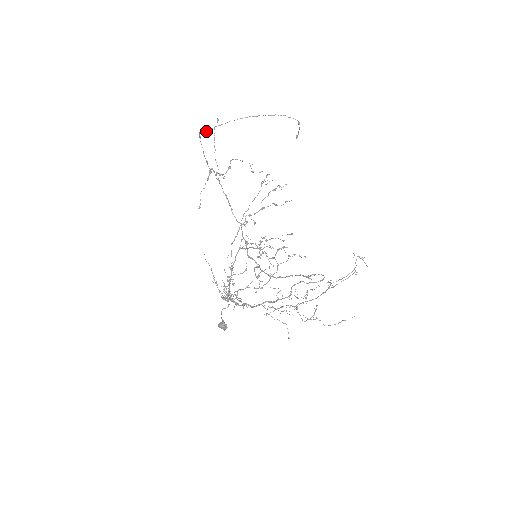
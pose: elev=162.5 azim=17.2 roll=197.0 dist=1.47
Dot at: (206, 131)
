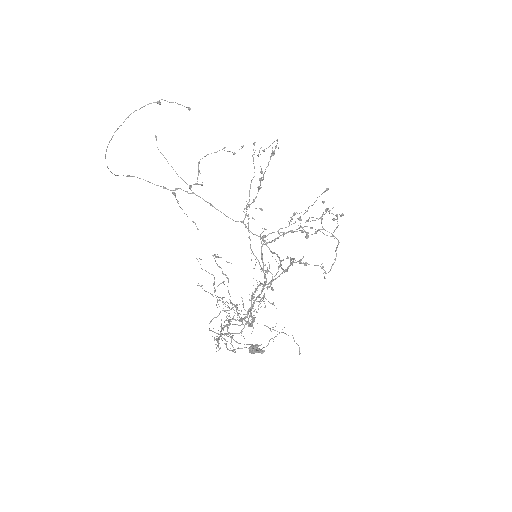
Dot at: (114, 174)
